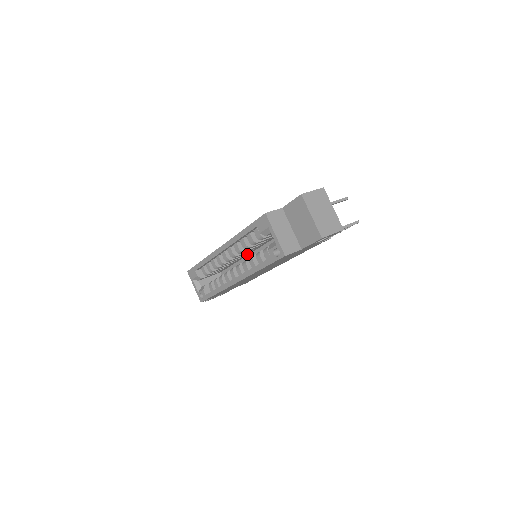
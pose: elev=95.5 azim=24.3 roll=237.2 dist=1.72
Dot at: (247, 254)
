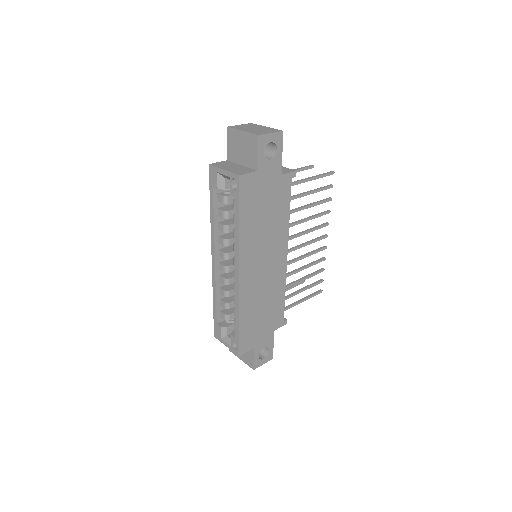
Dot at: occluded
